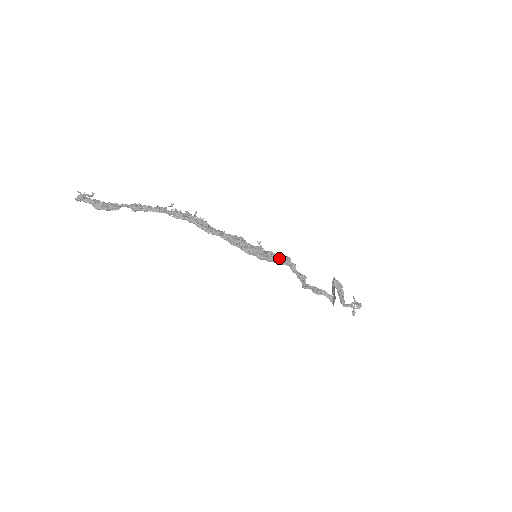
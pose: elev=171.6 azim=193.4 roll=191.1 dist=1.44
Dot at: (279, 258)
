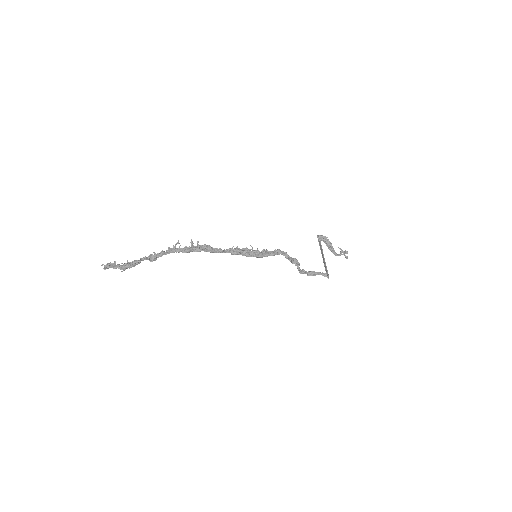
Dot at: (272, 252)
